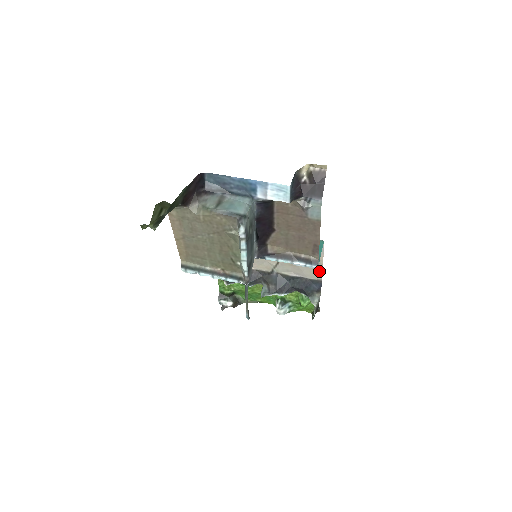
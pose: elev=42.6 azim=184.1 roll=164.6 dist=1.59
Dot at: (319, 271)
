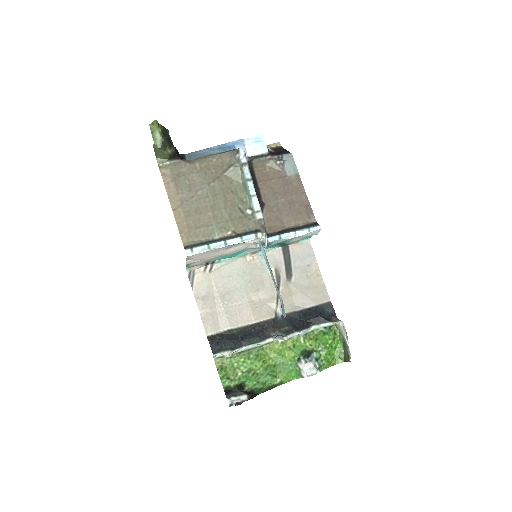
Dot at: (322, 288)
